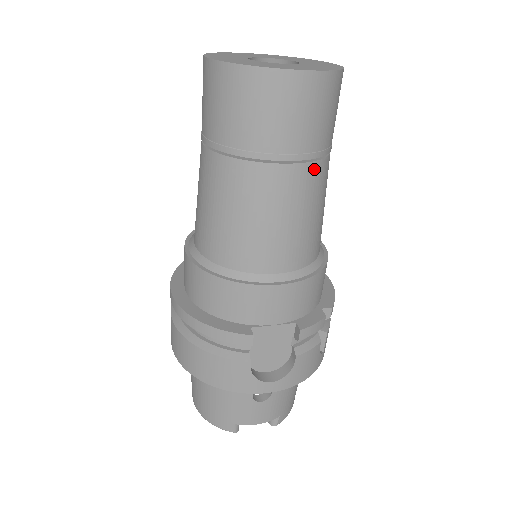
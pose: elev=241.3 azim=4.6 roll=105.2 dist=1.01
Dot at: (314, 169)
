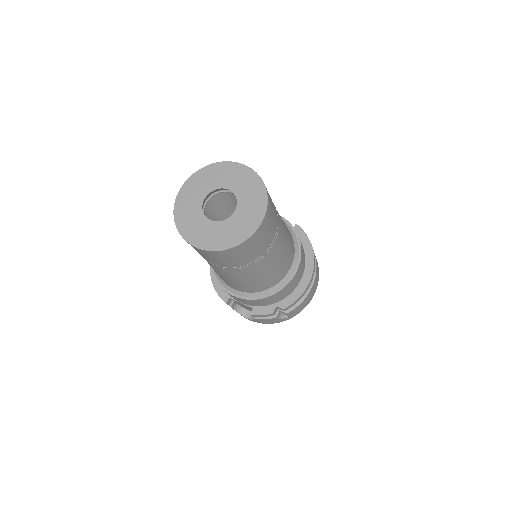
Dot at: (237, 271)
